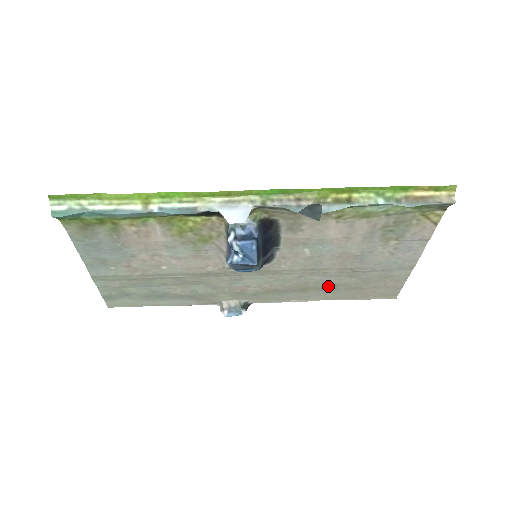
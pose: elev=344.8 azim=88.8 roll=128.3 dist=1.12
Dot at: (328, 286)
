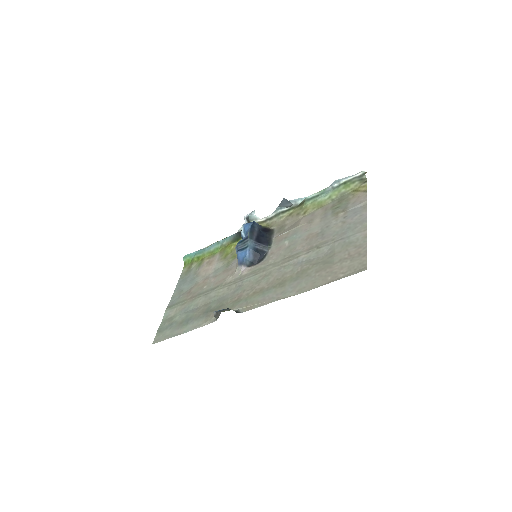
Dot at: (301, 273)
